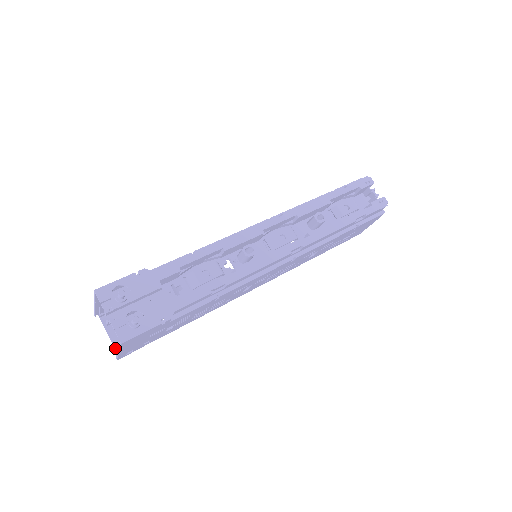
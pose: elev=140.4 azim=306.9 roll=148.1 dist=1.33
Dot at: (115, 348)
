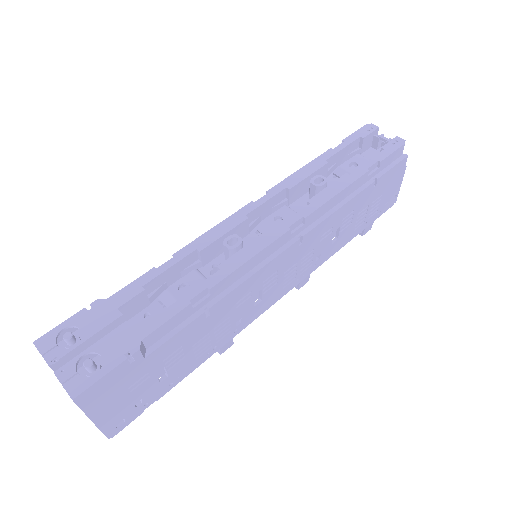
Dot at: occluded
